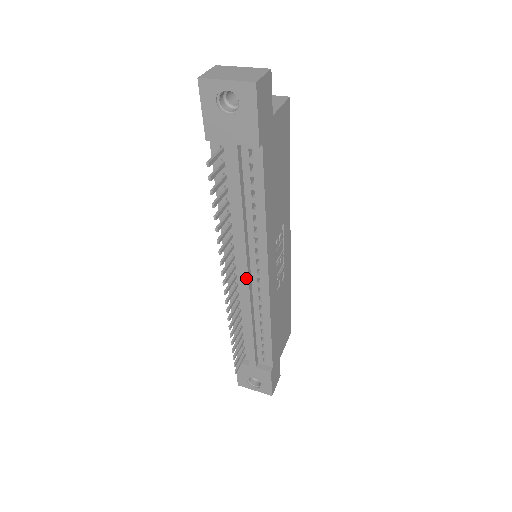
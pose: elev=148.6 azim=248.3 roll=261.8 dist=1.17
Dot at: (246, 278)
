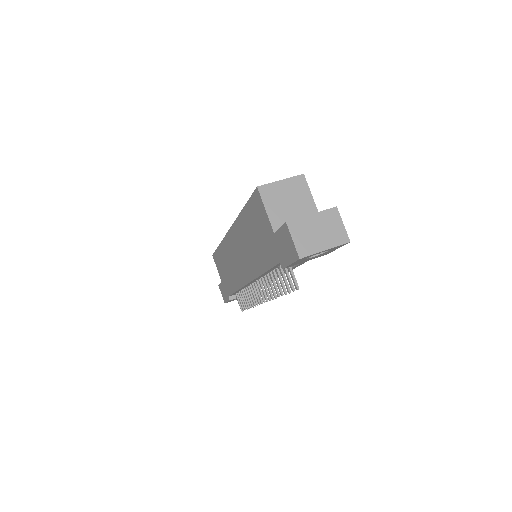
Dot at: (268, 282)
